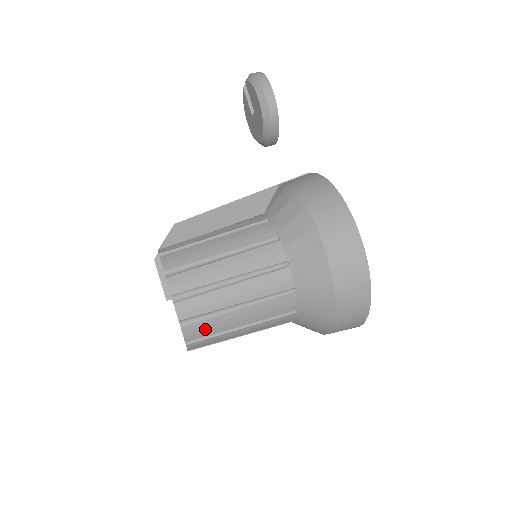
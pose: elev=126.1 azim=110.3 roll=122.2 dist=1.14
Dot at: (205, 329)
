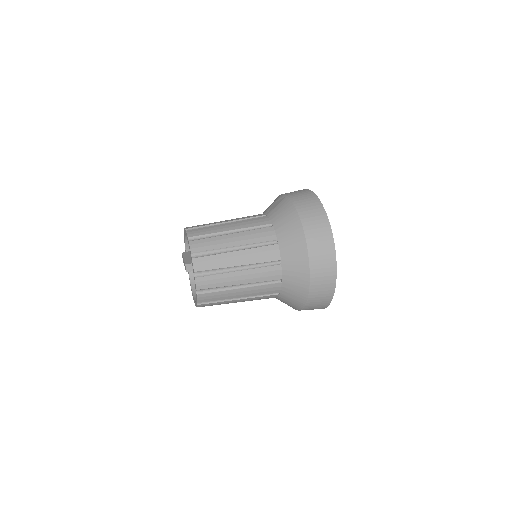
Dot at: (206, 245)
